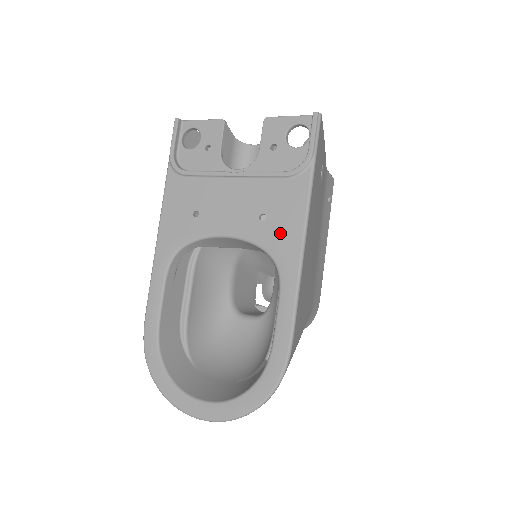
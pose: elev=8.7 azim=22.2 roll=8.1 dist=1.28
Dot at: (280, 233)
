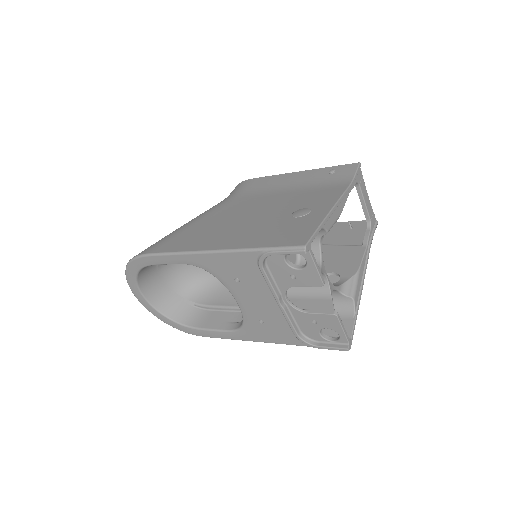
Dot at: (258, 332)
